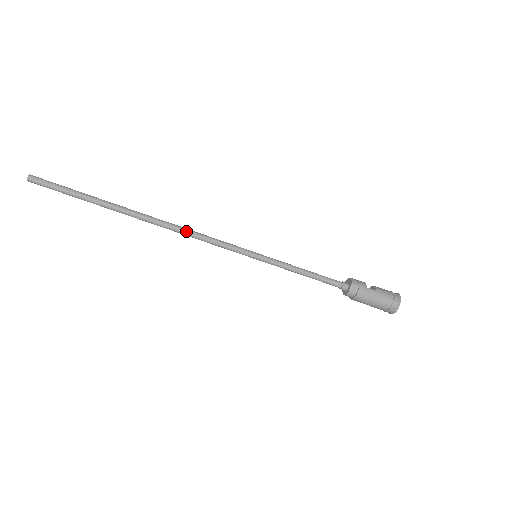
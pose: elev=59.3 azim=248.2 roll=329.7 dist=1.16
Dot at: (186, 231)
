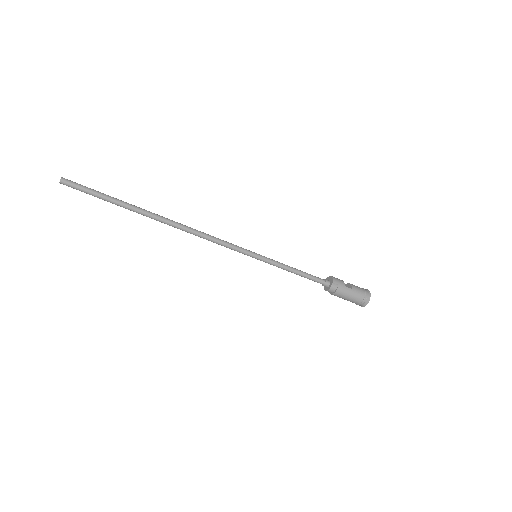
Dot at: (199, 233)
